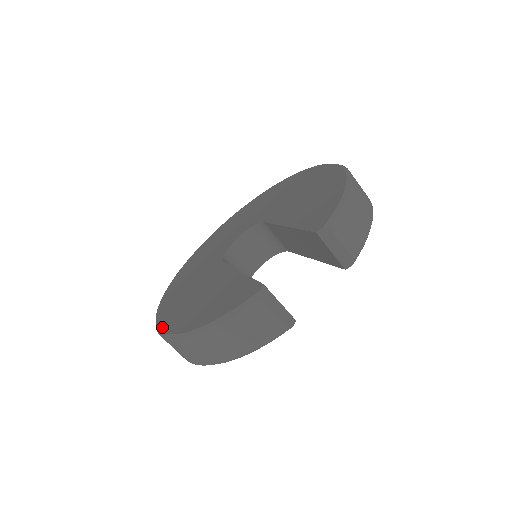
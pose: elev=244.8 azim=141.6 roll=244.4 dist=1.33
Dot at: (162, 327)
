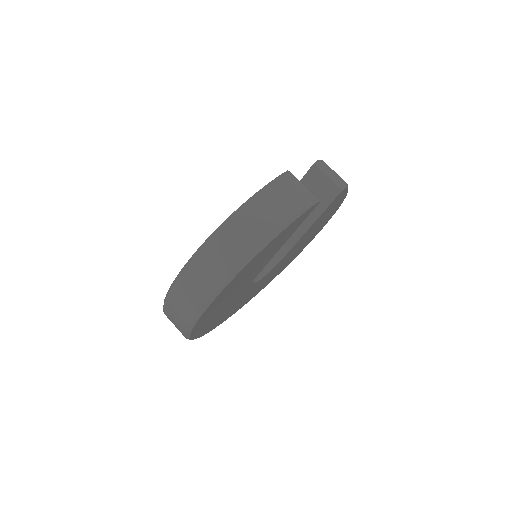
Dot at: occluded
